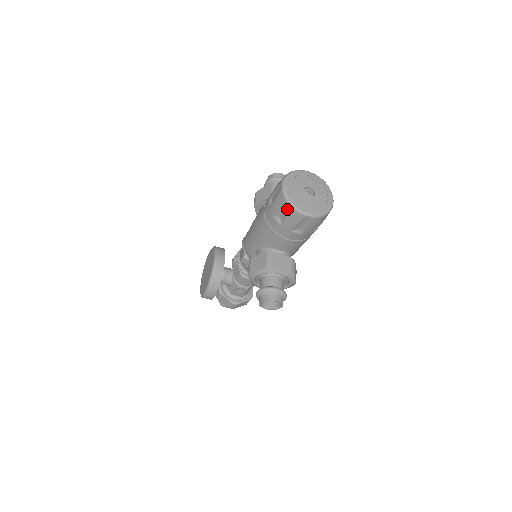
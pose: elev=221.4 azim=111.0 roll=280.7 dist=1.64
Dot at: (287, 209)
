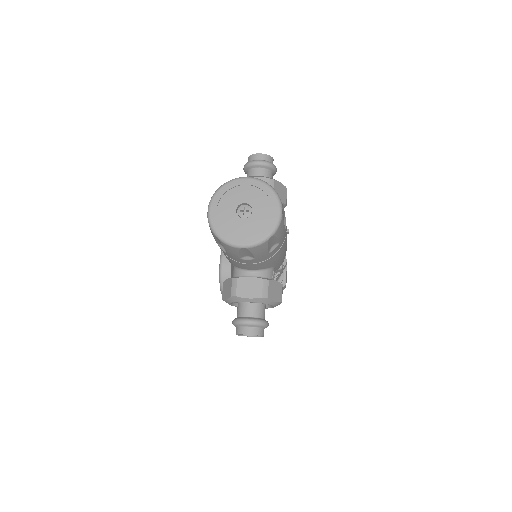
Dot at: (219, 241)
